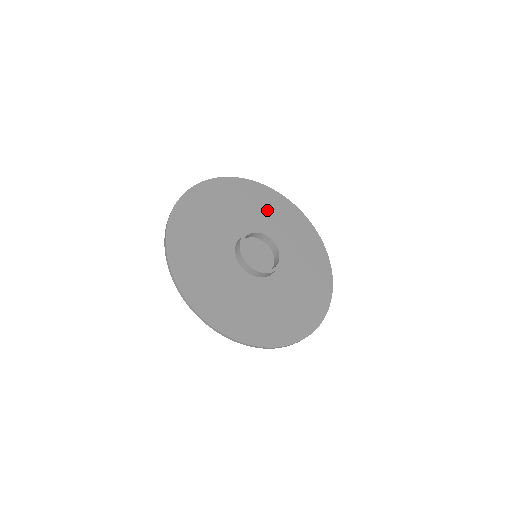
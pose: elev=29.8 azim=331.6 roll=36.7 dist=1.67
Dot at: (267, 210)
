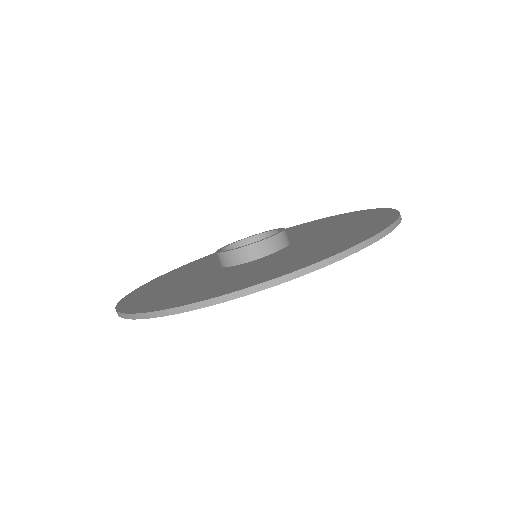
Dot at: occluded
